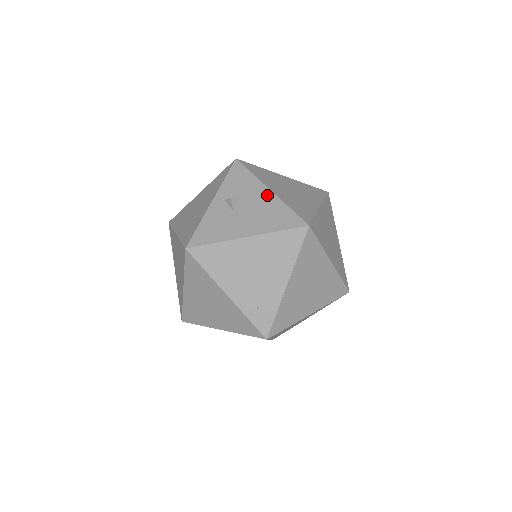
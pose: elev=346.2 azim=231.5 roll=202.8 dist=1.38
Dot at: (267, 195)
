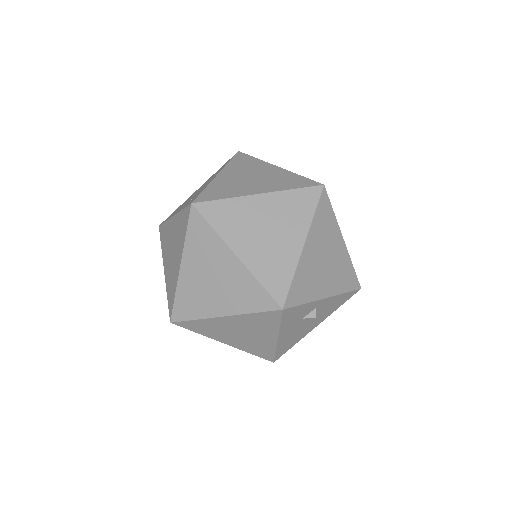
Dot at: occluded
